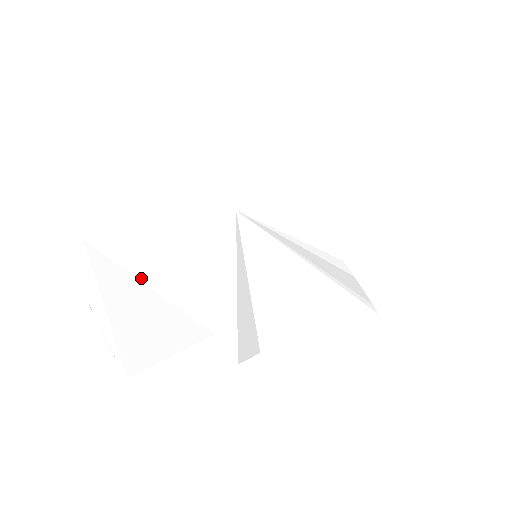
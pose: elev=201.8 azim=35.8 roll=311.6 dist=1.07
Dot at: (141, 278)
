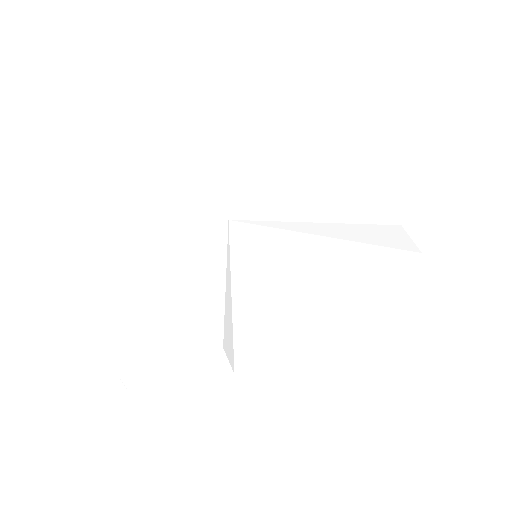
Dot at: (144, 320)
